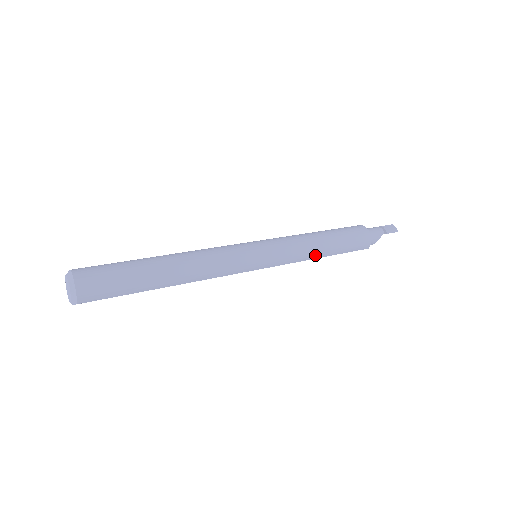
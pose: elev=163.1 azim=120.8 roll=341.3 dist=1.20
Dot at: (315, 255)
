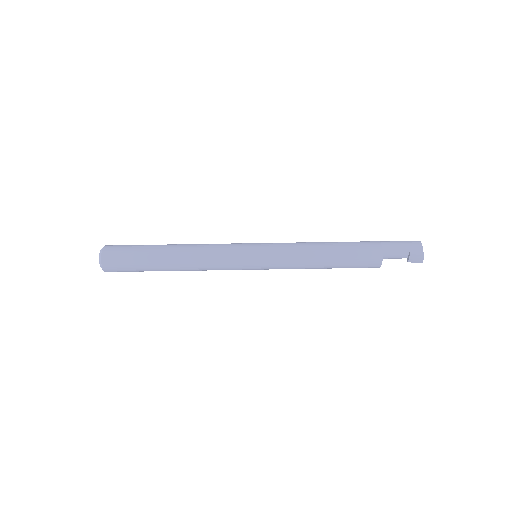
Dot at: occluded
